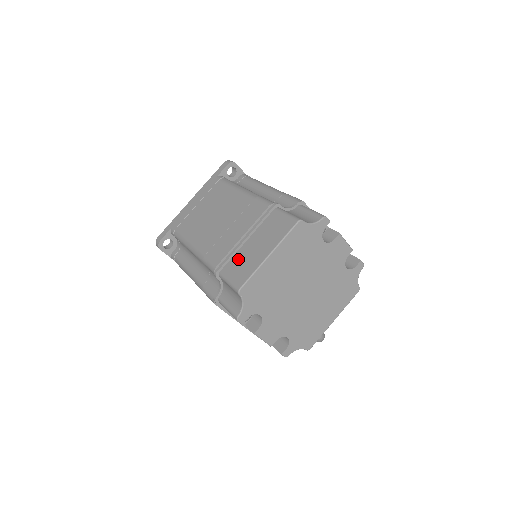
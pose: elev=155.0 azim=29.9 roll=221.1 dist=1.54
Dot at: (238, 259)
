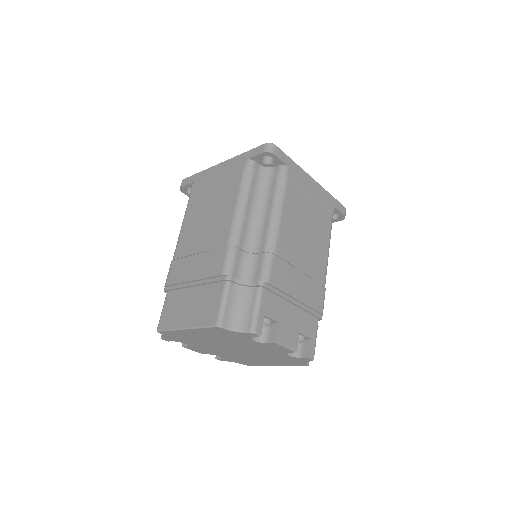
Dot at: (178, 298)
